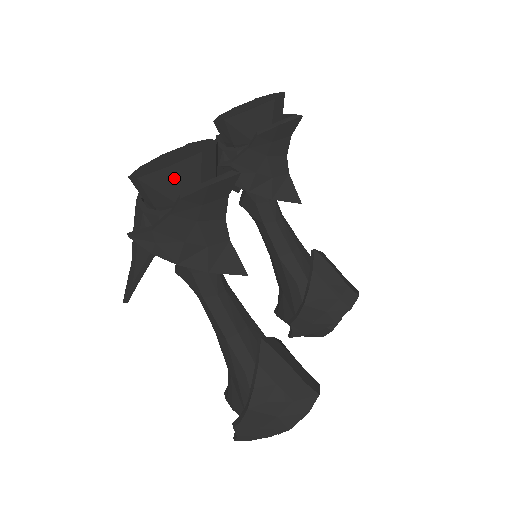
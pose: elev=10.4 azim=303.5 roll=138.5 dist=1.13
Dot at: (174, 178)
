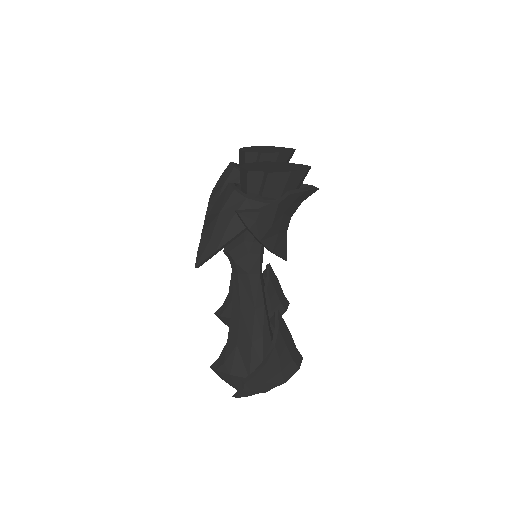
Dot at: (289, 180)
